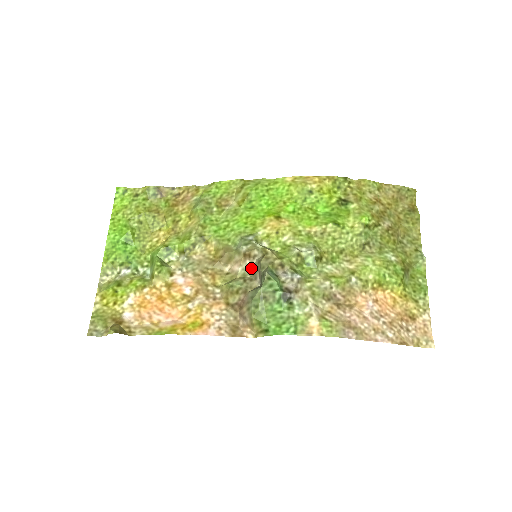
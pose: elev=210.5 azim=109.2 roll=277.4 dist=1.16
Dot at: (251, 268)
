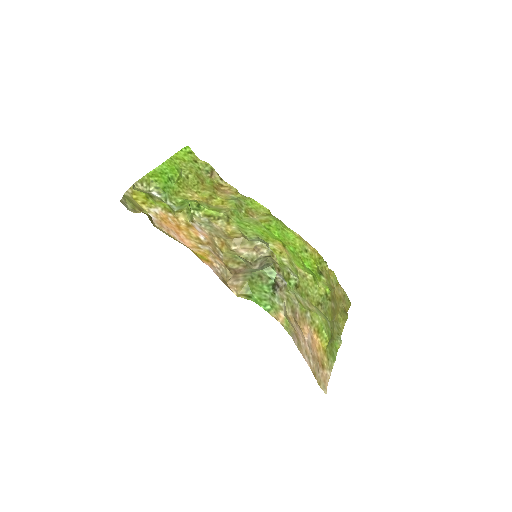
Dot at: (254, 258)
